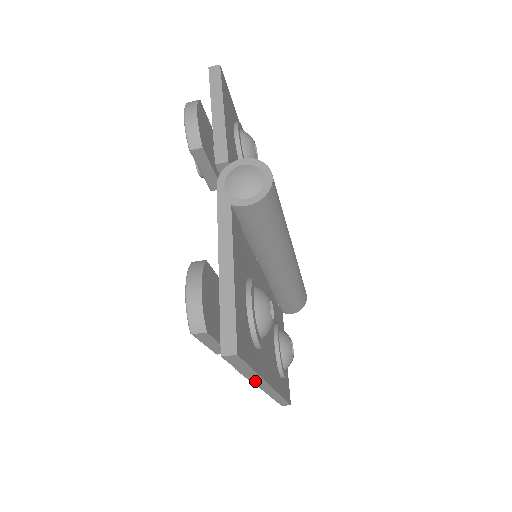
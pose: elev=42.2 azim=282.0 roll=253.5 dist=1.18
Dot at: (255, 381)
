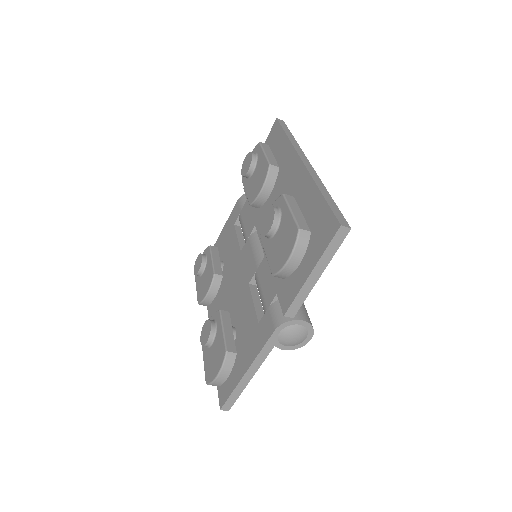
Dot at: occluded
